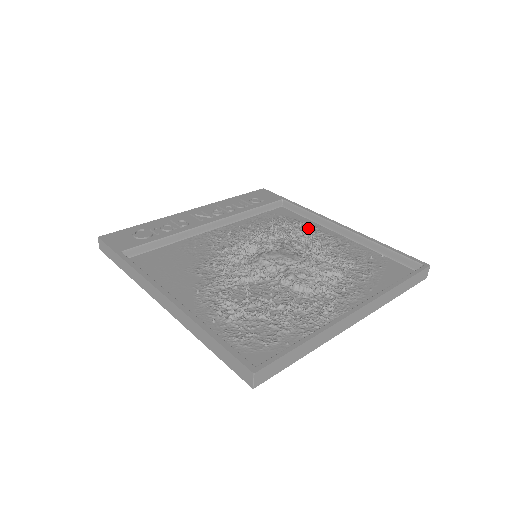
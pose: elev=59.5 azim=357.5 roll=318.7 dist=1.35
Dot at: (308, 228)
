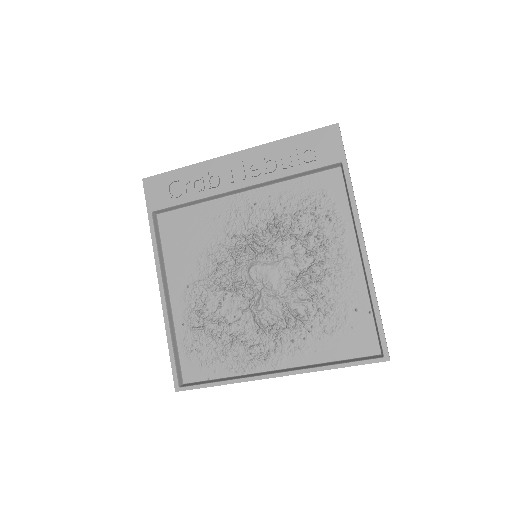
Dot at: (334, 229)
